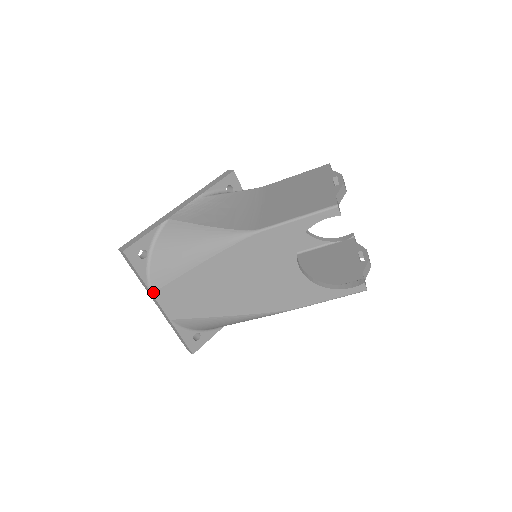
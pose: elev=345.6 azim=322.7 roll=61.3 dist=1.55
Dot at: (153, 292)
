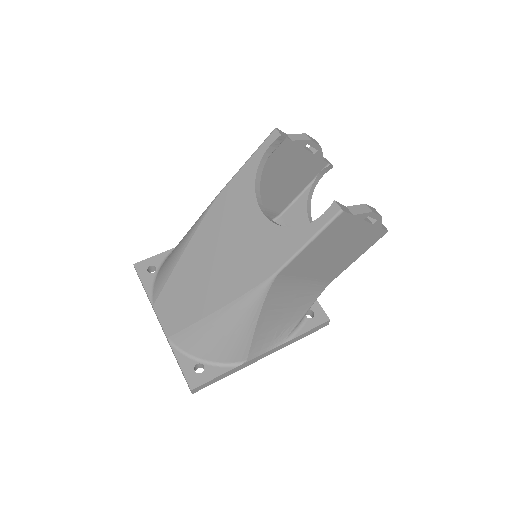
Dot at: (154, 304)
